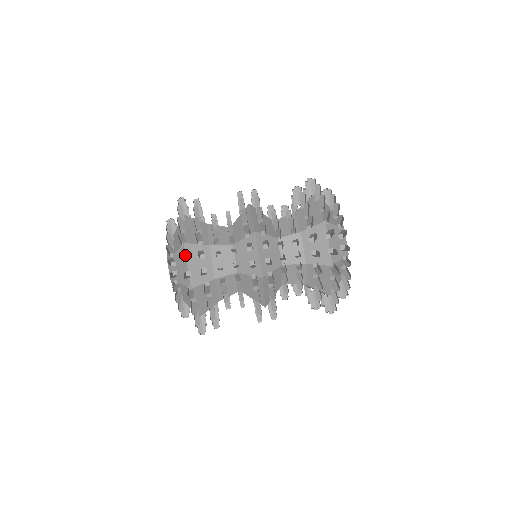
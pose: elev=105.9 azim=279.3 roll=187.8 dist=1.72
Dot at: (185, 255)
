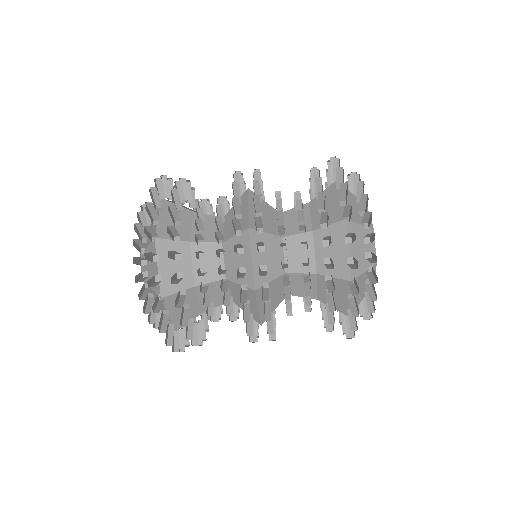
Dot at: (164, 313)
